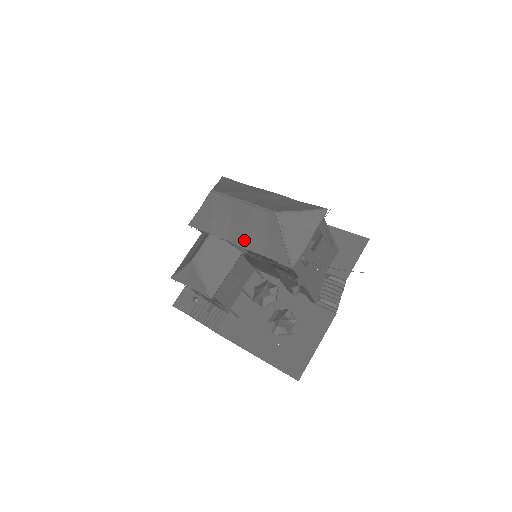
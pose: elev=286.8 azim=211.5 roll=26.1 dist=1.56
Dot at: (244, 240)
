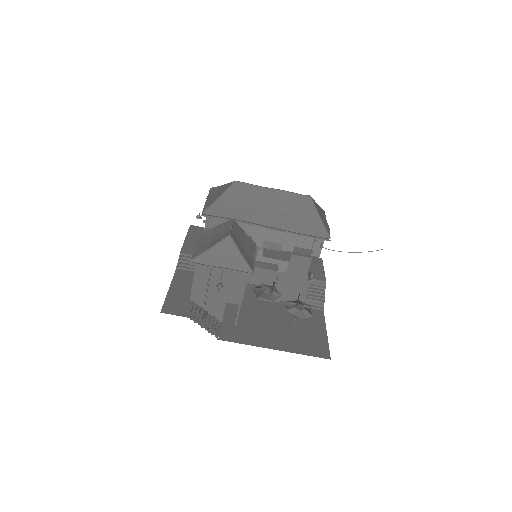
Dot at: (277, 221)
